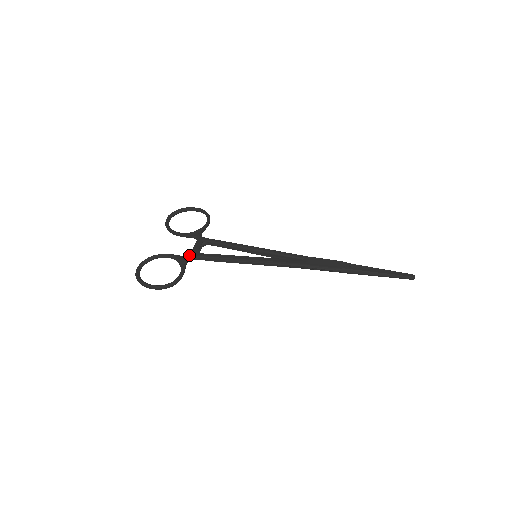
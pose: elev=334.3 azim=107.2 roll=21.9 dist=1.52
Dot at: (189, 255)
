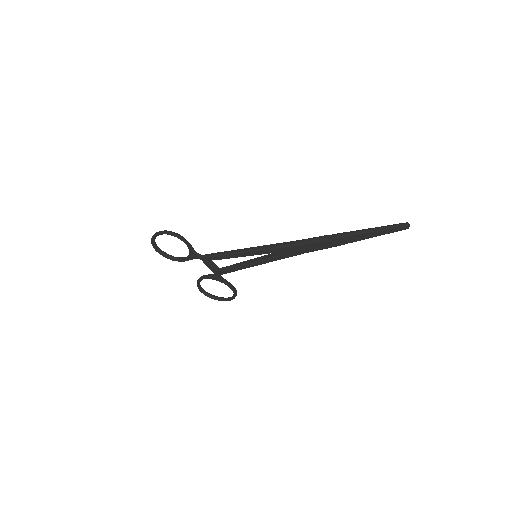
Dot at: occluded
